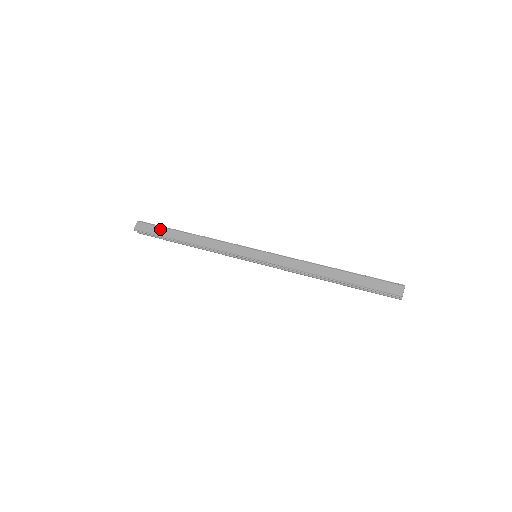
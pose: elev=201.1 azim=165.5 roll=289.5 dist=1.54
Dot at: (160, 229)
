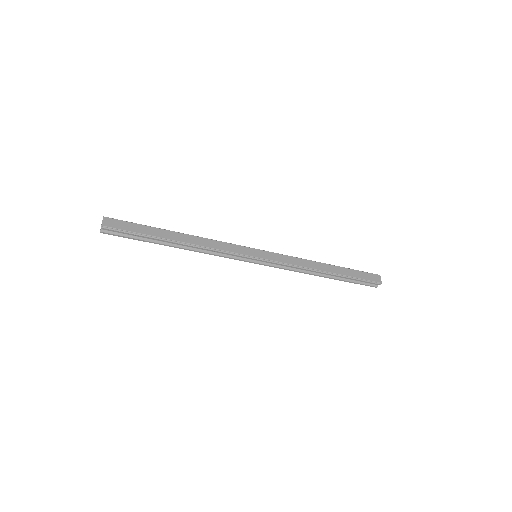
Dot at: (140, 227)
